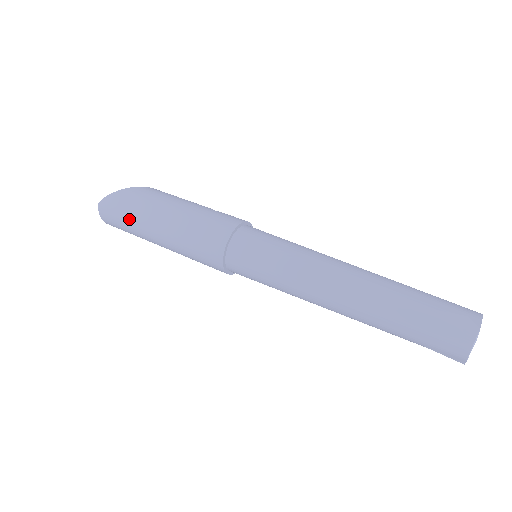
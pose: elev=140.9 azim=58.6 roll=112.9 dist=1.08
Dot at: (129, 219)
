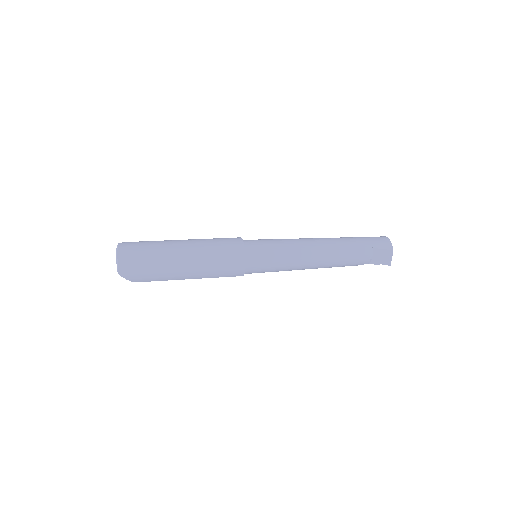
Dot at: (154, 244)
